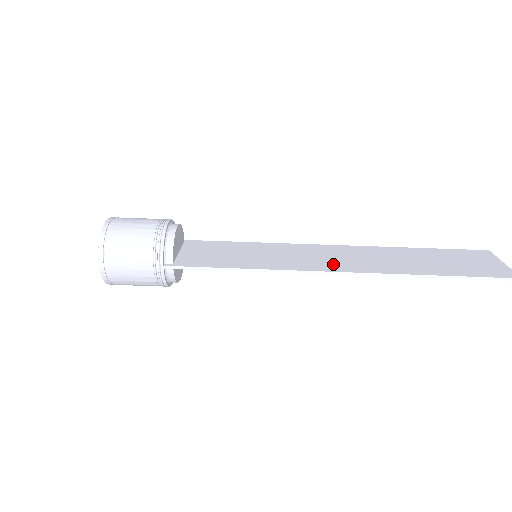
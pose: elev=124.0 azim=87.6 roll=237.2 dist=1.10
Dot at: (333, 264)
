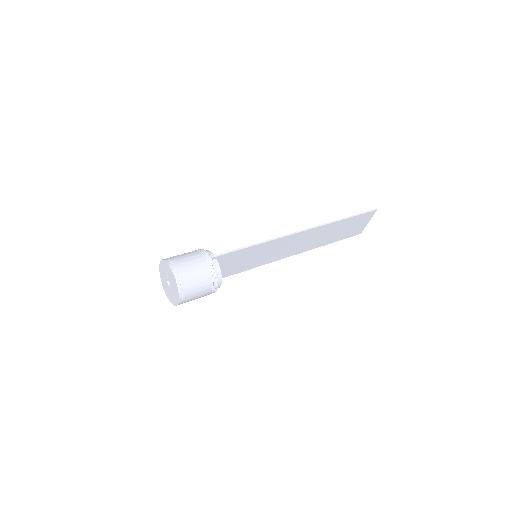
Dot at: (297, 237)
